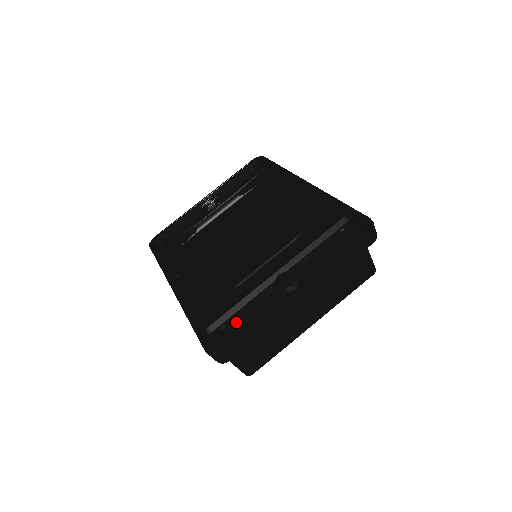
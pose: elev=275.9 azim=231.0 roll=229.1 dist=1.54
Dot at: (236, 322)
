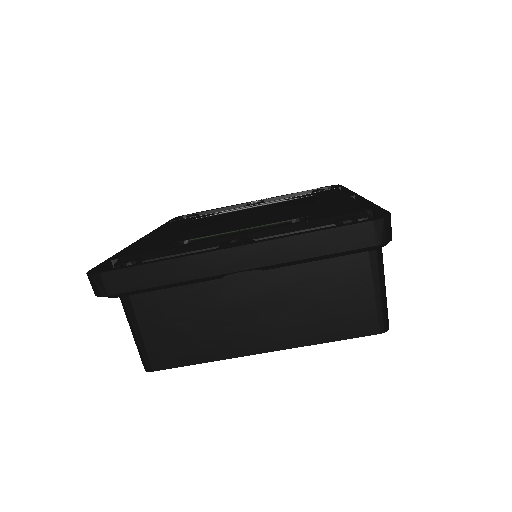
Dot at: occluded
